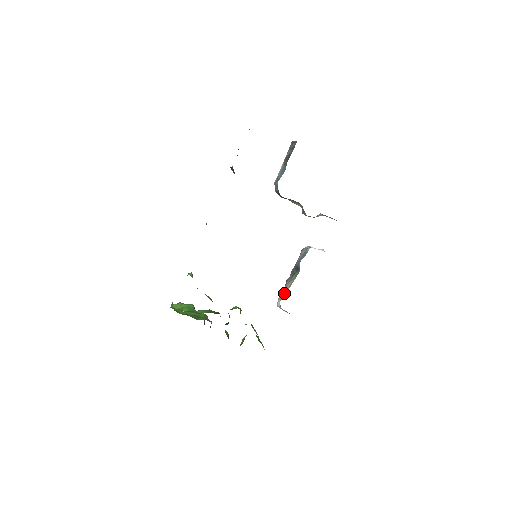
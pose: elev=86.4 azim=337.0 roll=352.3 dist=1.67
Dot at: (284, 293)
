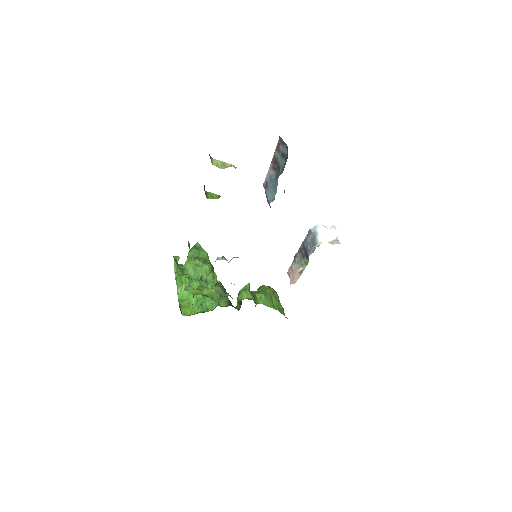
Dot at: (294, 276)
